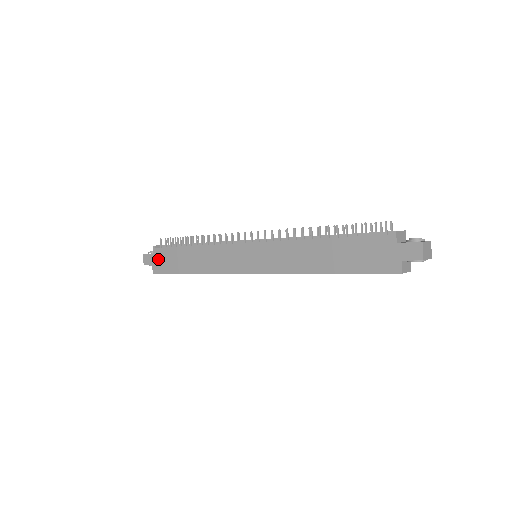
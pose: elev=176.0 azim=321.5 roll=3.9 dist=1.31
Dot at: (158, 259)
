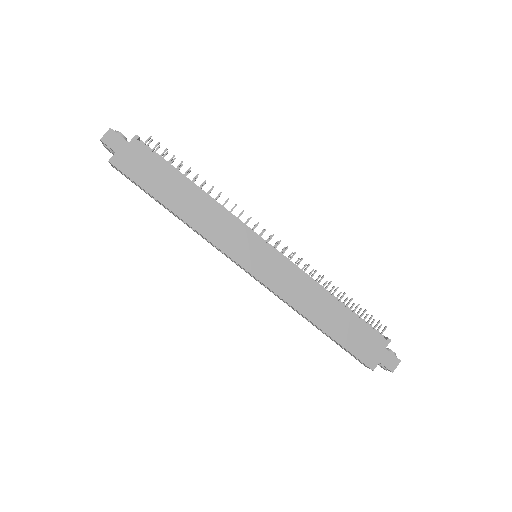
Dot at: (132, 155)
